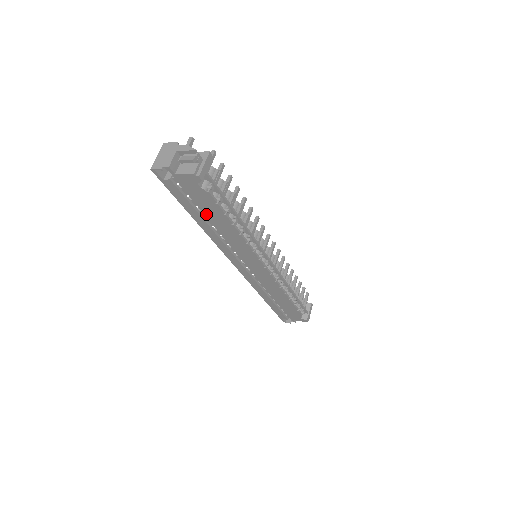
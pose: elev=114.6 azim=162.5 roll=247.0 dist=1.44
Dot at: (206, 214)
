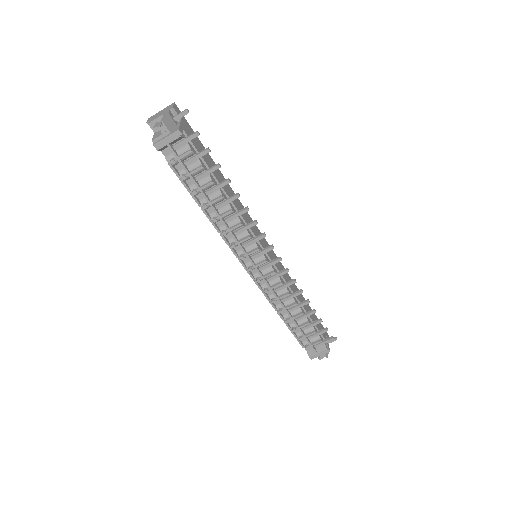
Dot at: occluded
